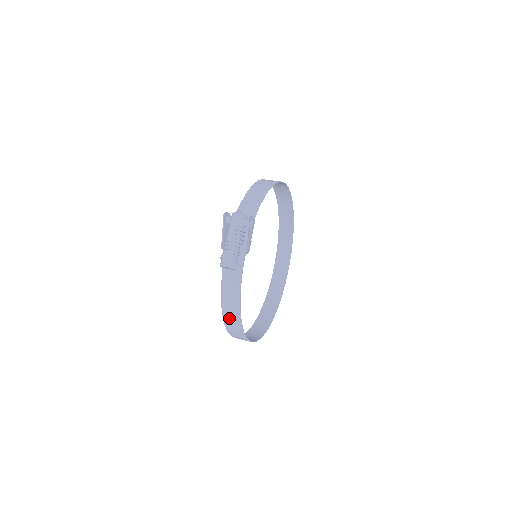
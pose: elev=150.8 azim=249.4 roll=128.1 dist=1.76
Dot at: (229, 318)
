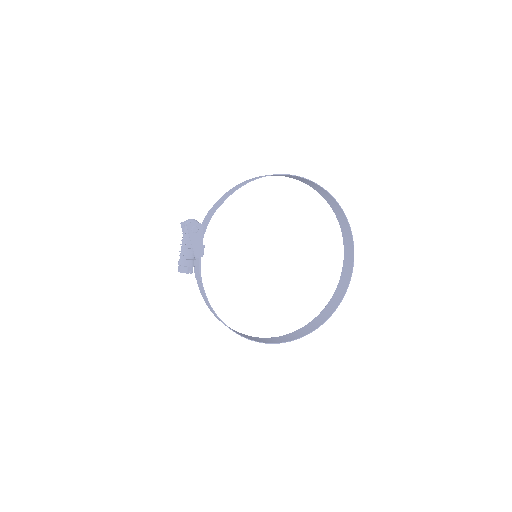
Dot at: occluded
